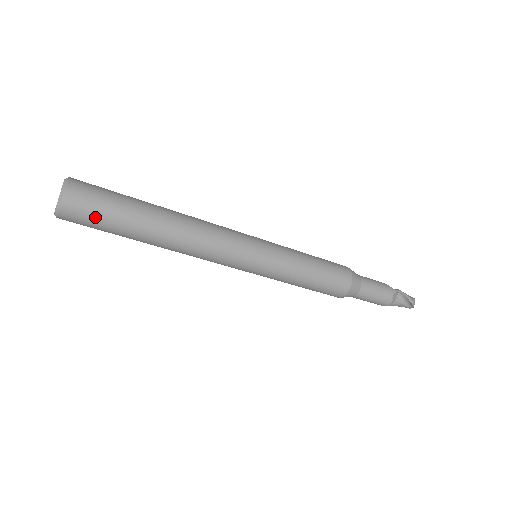
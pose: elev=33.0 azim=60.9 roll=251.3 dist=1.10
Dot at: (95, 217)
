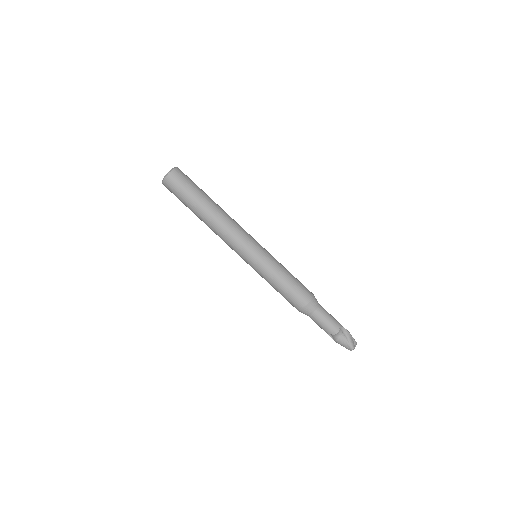
Dot at: (183, 185)
